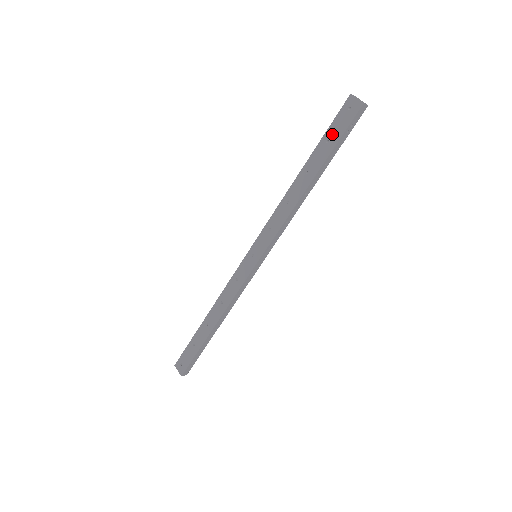
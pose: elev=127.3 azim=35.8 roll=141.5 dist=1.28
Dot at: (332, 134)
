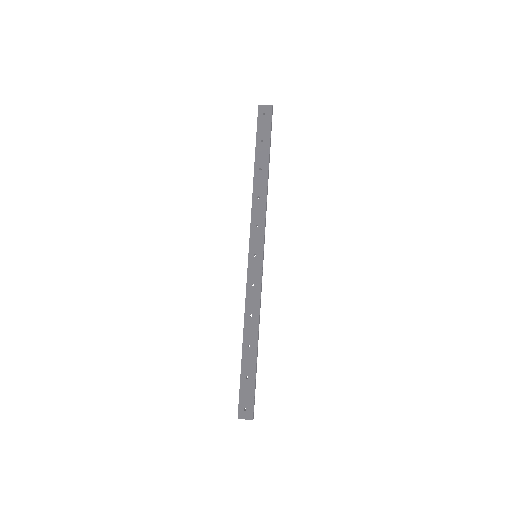
Dot at: (262, 135)
